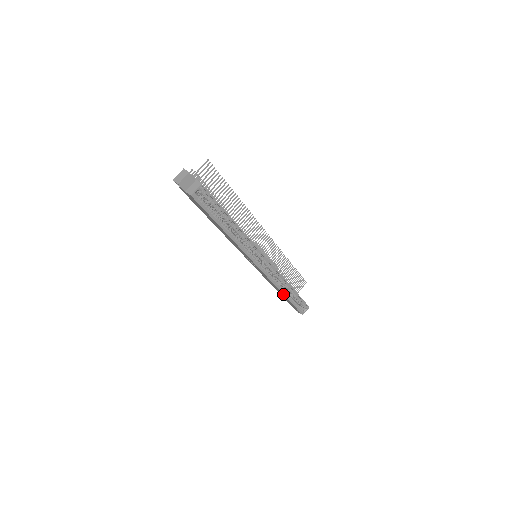
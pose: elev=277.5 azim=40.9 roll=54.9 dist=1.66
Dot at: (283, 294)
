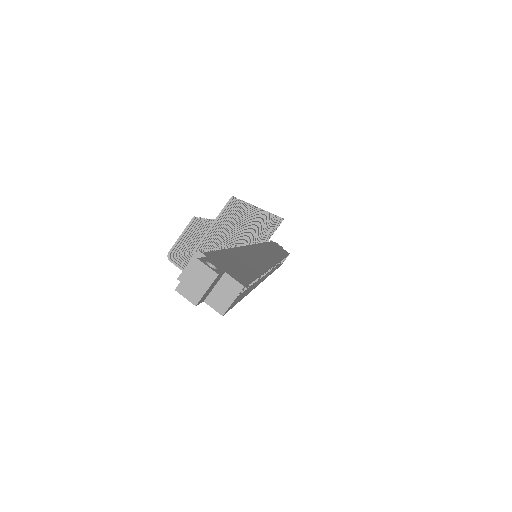
Dot at: occluded
